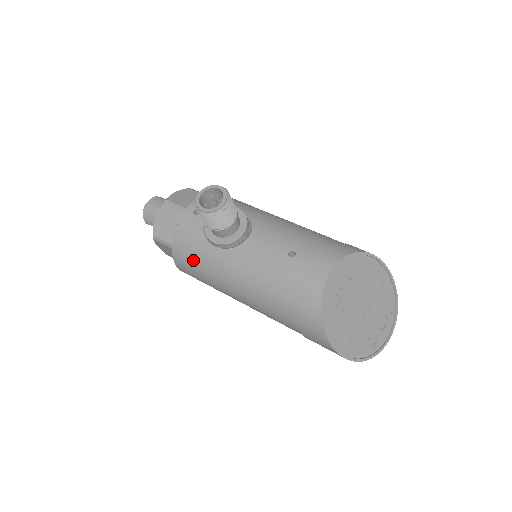
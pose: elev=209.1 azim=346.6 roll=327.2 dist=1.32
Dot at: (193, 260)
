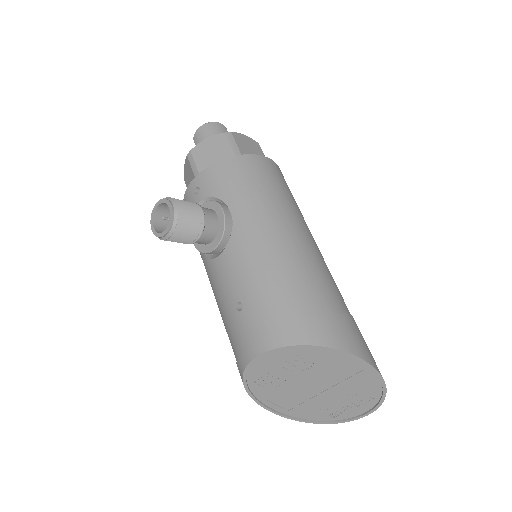
Dot at: occluded
